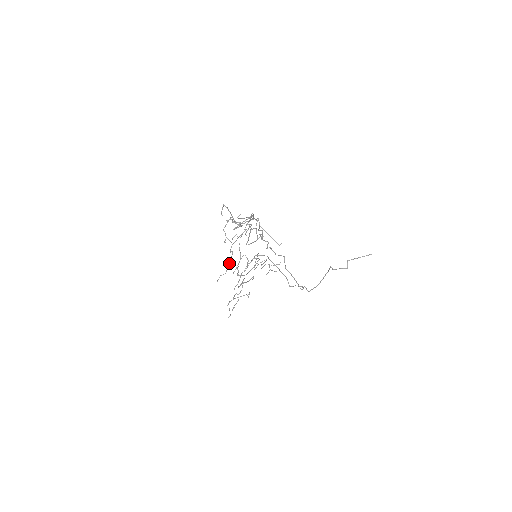
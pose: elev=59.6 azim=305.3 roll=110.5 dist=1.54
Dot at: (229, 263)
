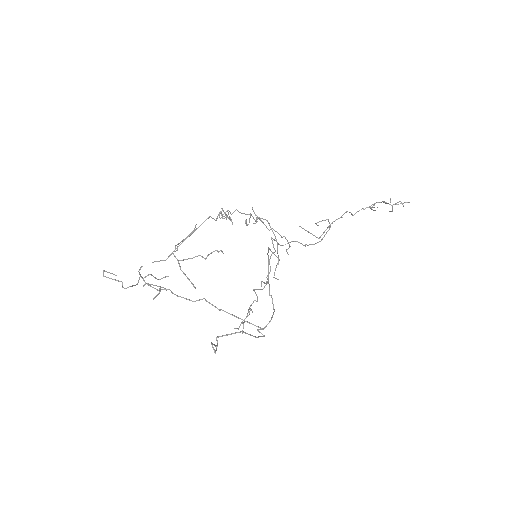
Dot at: occluded
